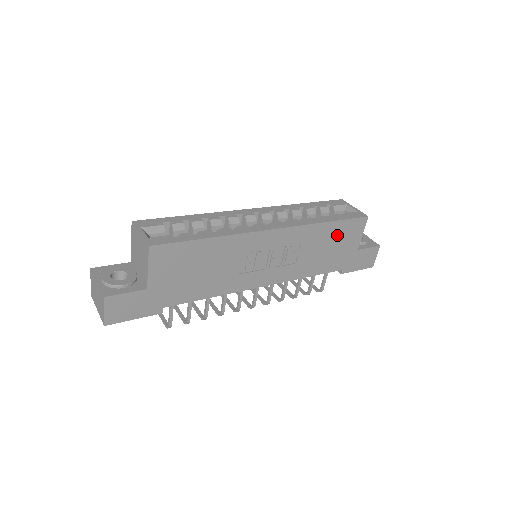
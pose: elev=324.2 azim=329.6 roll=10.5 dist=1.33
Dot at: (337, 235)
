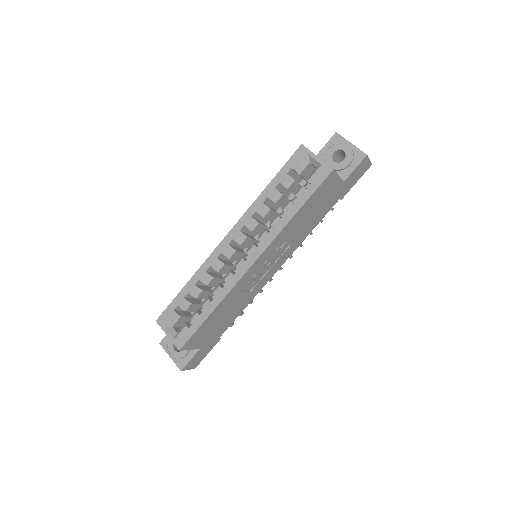
Dot at: (312, 204)
